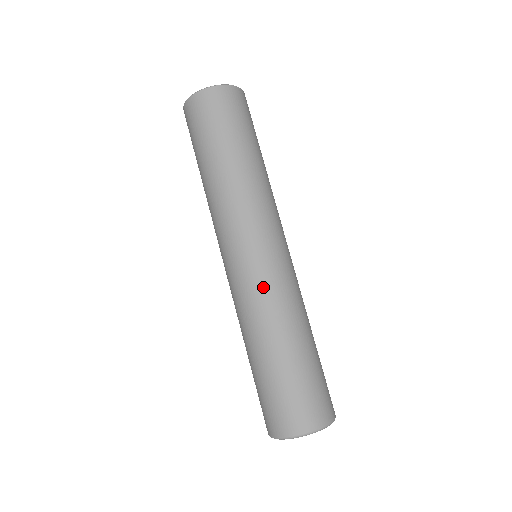
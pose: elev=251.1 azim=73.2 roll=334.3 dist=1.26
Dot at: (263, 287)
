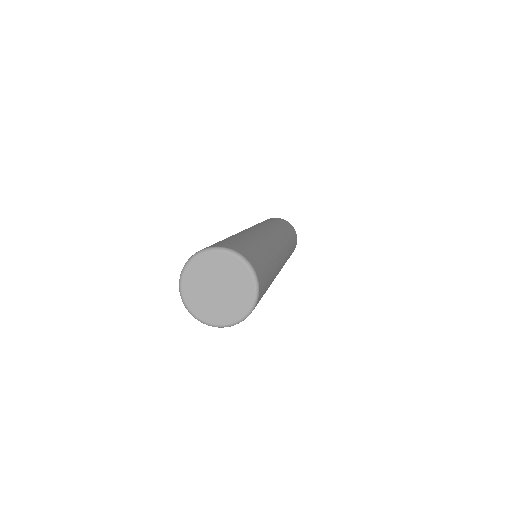
Dot at: (259, 232)
